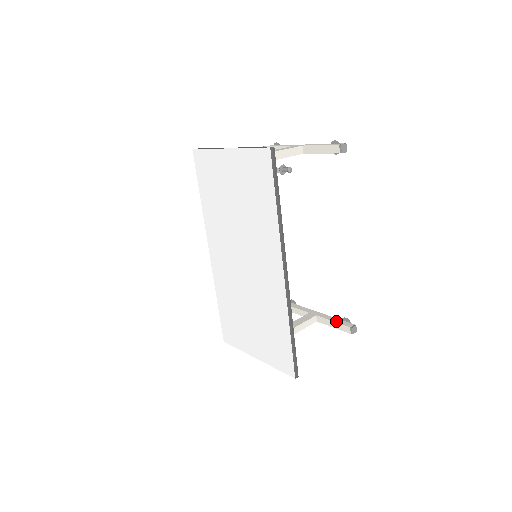
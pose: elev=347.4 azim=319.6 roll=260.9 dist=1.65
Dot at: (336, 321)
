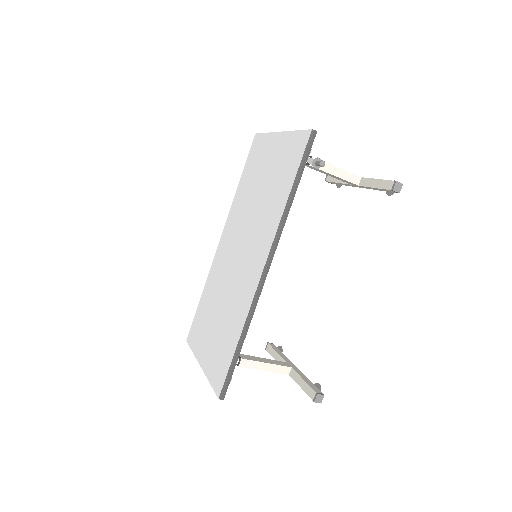
Dot at: (307, 381)
